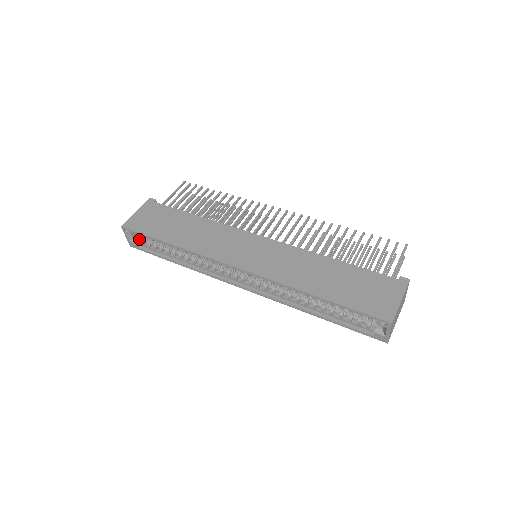
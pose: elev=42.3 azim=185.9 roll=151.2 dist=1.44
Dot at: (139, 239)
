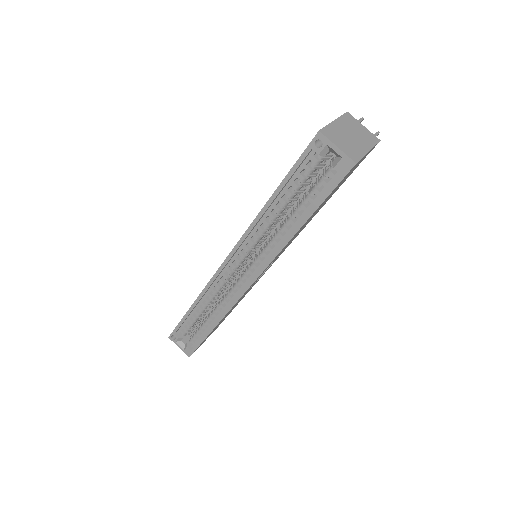
Dot at: (189, 341)
